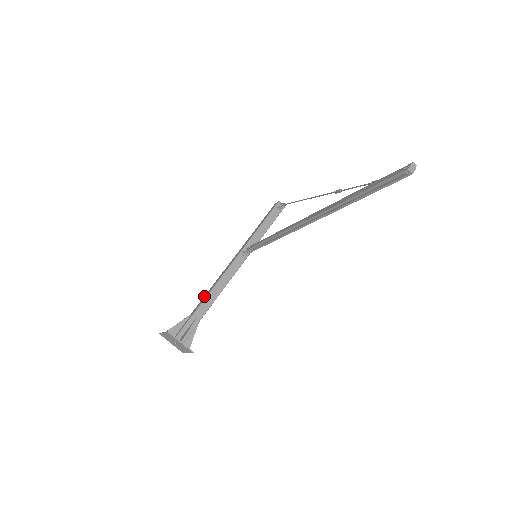
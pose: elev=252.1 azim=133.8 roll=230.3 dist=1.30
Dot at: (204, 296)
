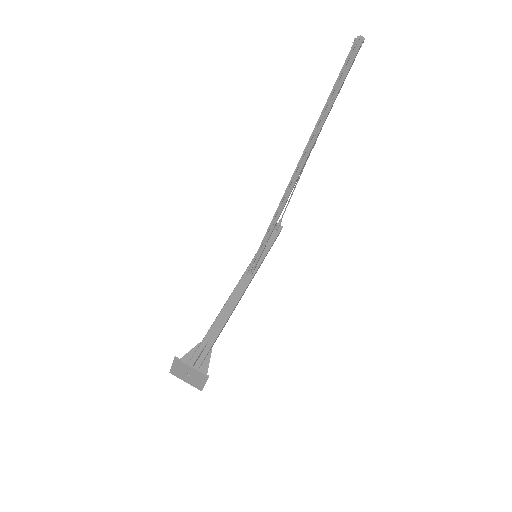
Dot at: occluded
